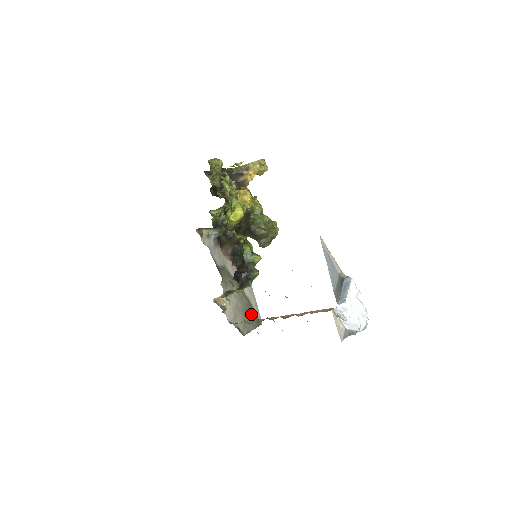
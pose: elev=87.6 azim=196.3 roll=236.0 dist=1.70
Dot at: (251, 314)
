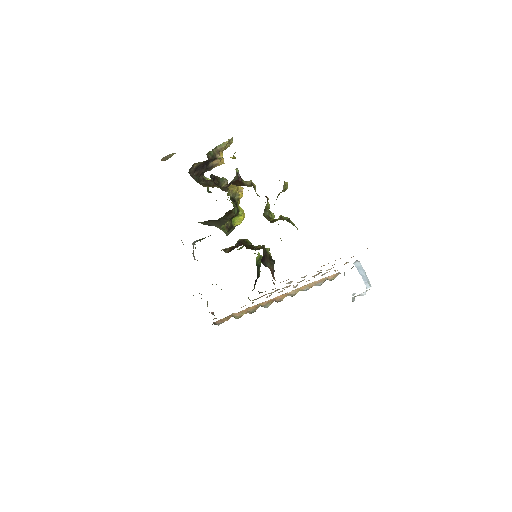
Dot at: occluded
